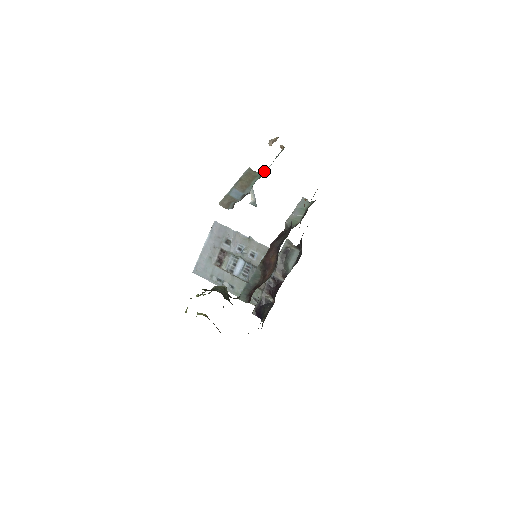
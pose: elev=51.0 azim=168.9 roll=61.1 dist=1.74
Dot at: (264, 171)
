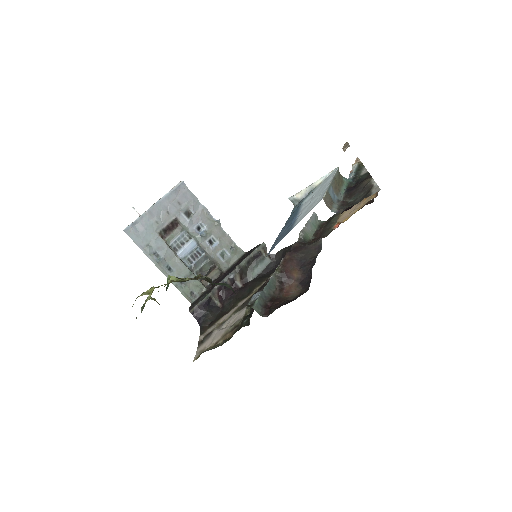
Dot at: (349, 180)
